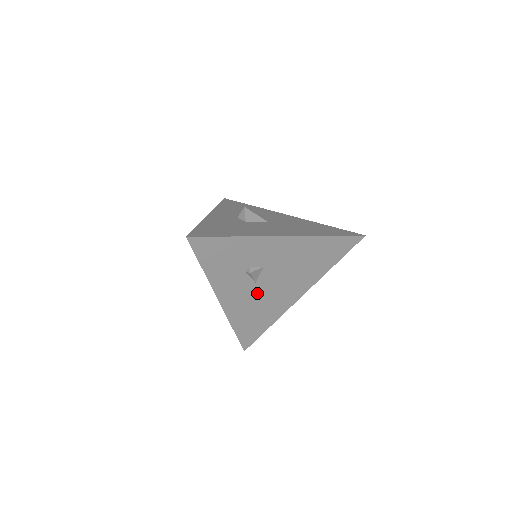
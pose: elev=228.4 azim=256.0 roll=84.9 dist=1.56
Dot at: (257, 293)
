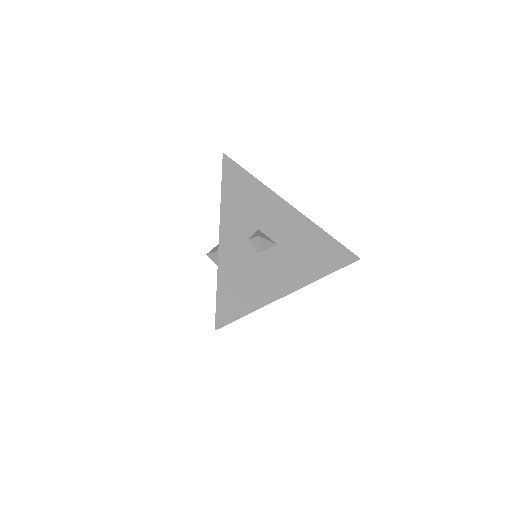
Dot at: occluded
